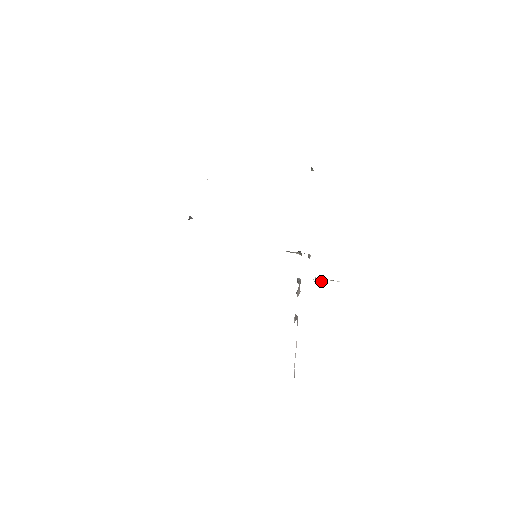
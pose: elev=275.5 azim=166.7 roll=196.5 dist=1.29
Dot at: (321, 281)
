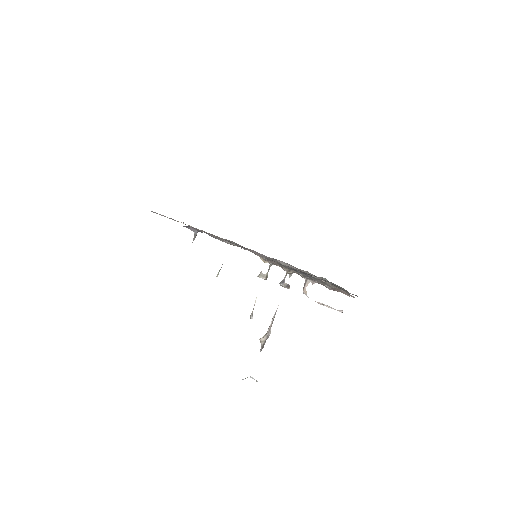
Dot at: occluded
